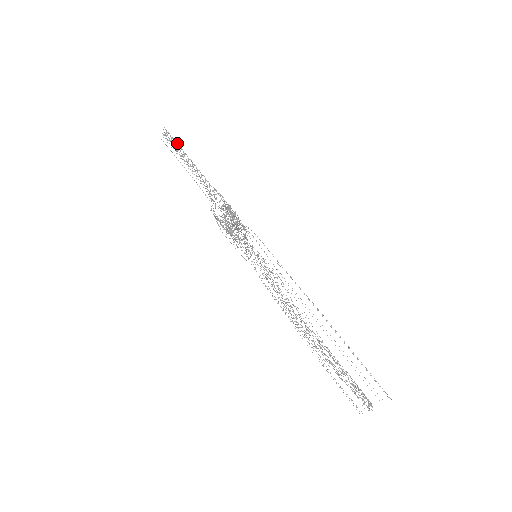
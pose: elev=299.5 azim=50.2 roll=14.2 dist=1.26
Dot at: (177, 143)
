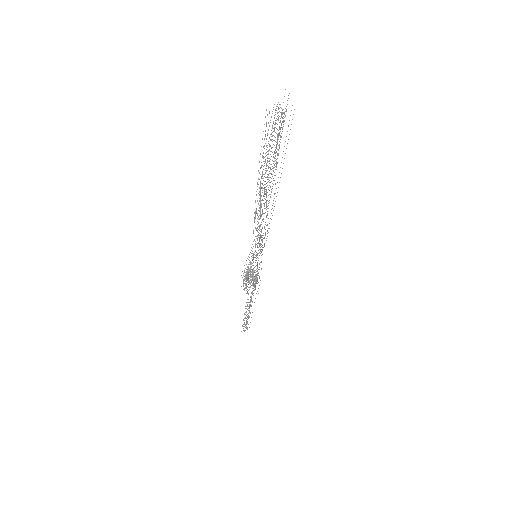
Dot at: occluded
